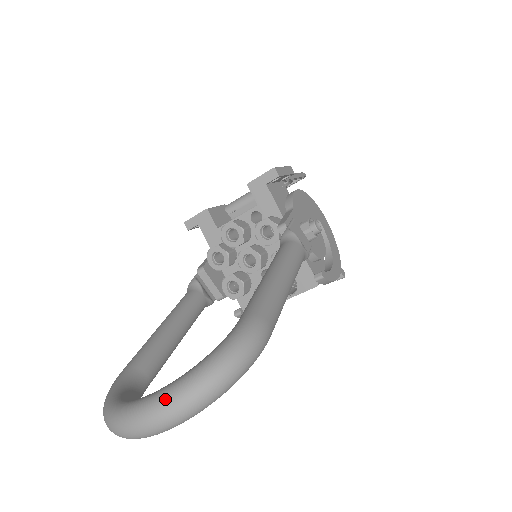
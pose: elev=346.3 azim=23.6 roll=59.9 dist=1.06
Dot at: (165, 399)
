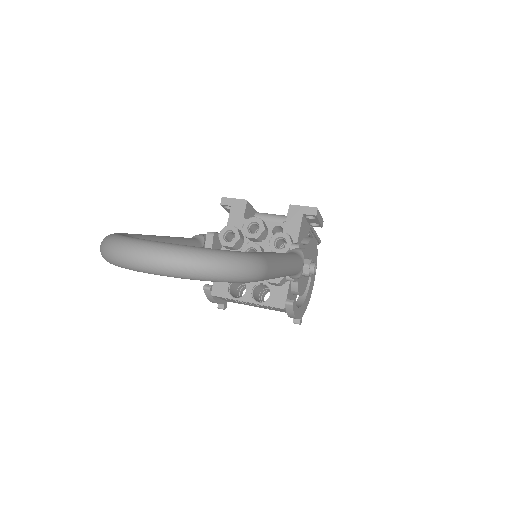
Dot at: (176, 248)
